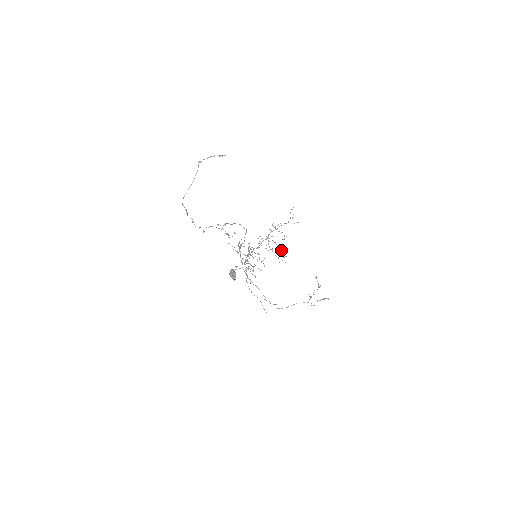
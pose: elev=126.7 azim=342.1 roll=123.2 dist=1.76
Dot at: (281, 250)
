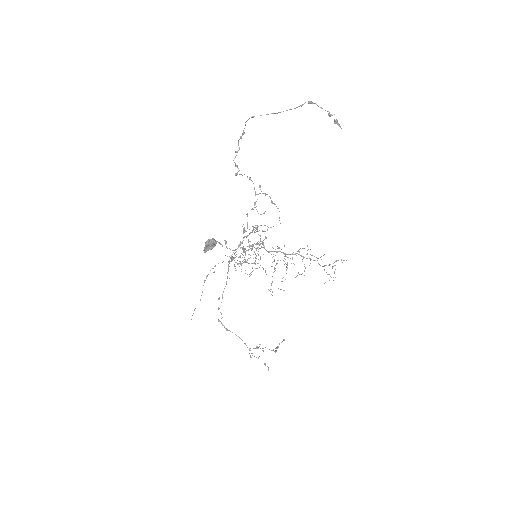
Dot at: occluded
